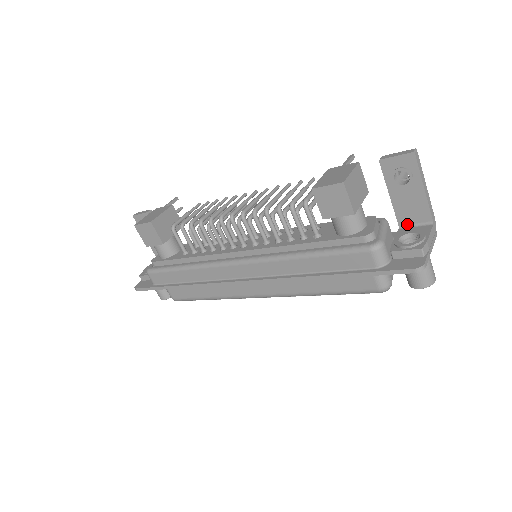
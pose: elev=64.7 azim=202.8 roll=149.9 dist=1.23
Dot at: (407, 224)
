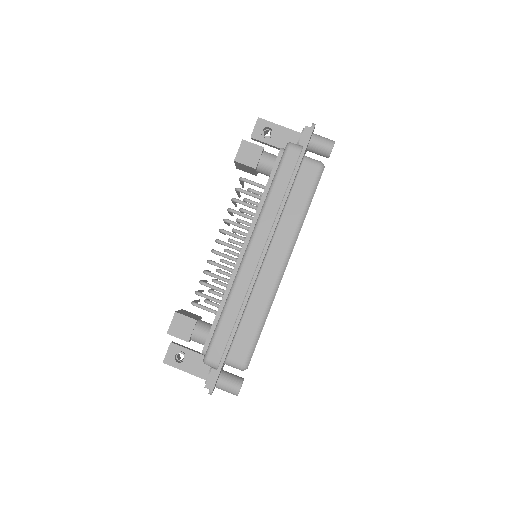
Dot at: occluded
